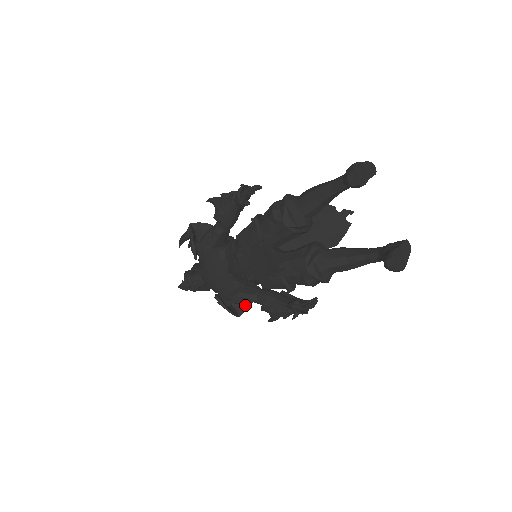
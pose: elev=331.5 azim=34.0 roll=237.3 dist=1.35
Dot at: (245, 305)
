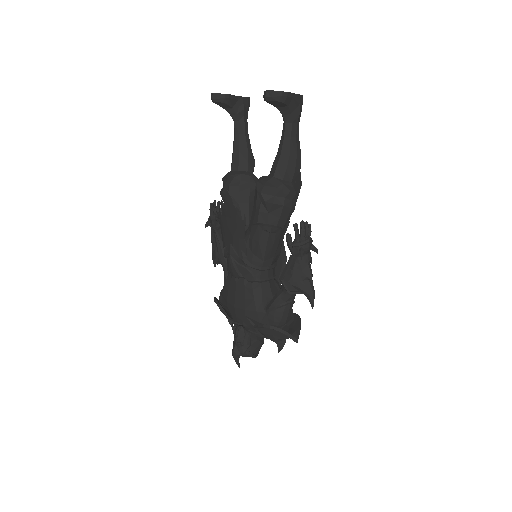
Dot at: (298, 327)
